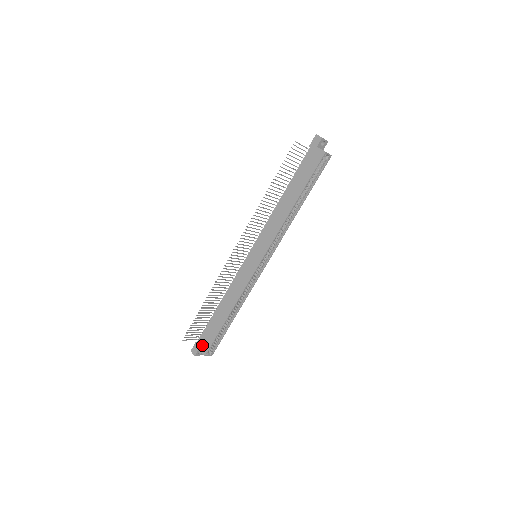
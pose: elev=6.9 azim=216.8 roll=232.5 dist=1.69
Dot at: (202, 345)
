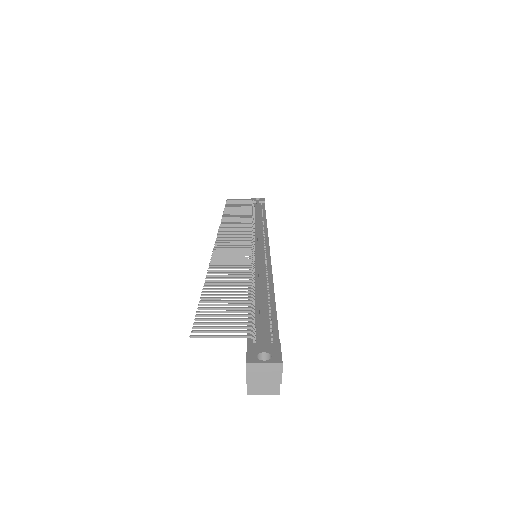
Dot at: occluded
